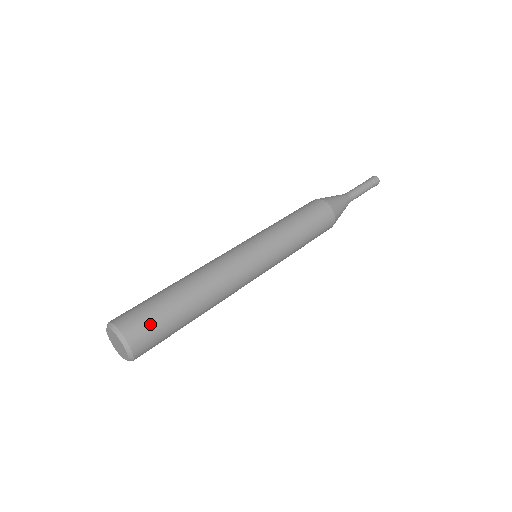
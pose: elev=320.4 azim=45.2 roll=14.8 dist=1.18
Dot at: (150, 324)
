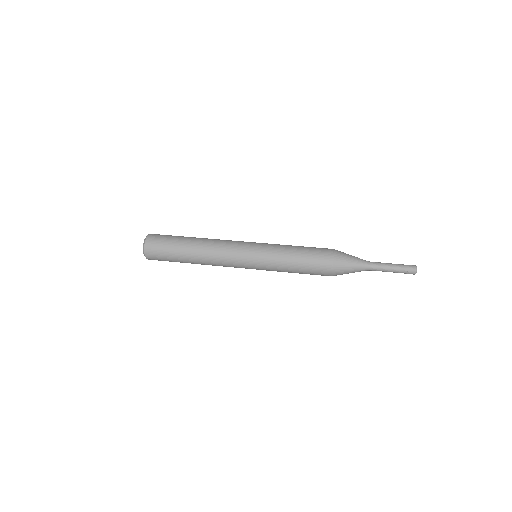
Dot at: (160, 248)
